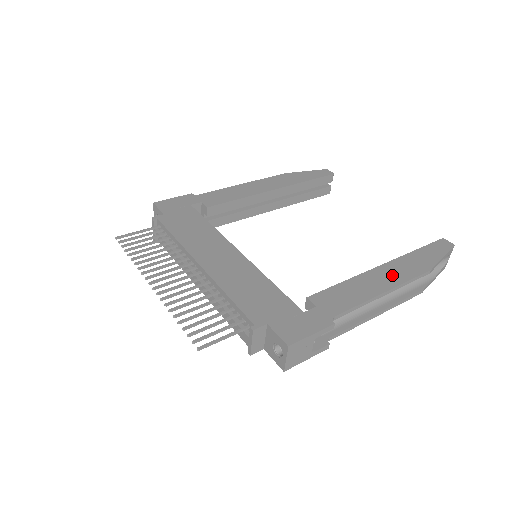
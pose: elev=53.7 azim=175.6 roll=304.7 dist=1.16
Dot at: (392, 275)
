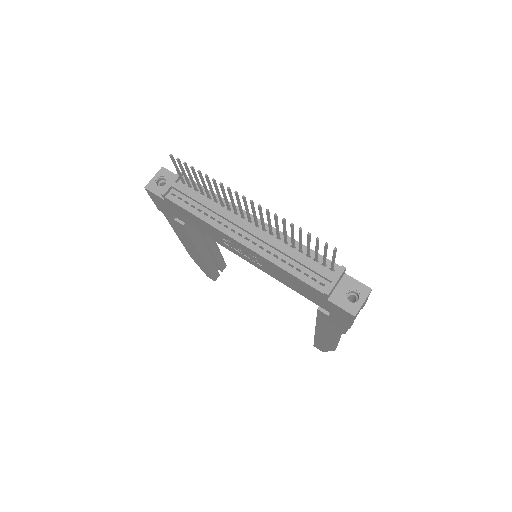
Dot at: occluded
